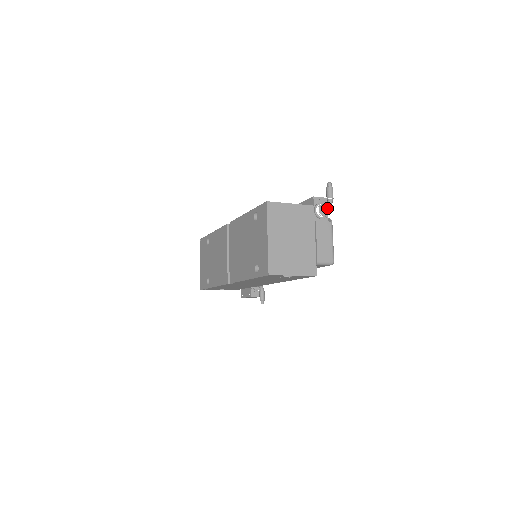
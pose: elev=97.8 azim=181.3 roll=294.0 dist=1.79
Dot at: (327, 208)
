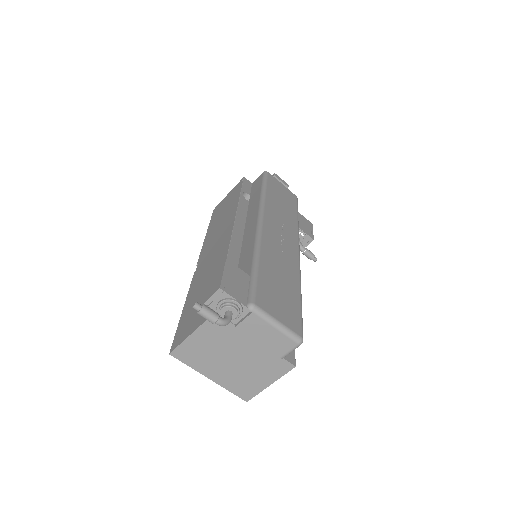
Dot at: (225, 325)
